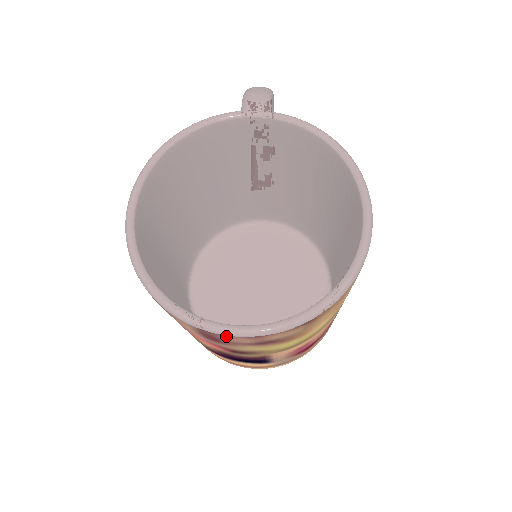
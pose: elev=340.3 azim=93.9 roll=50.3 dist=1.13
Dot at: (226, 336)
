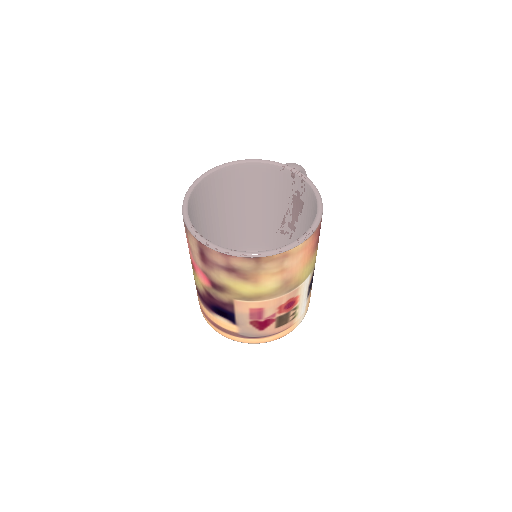
Dot at: (210, 249)
